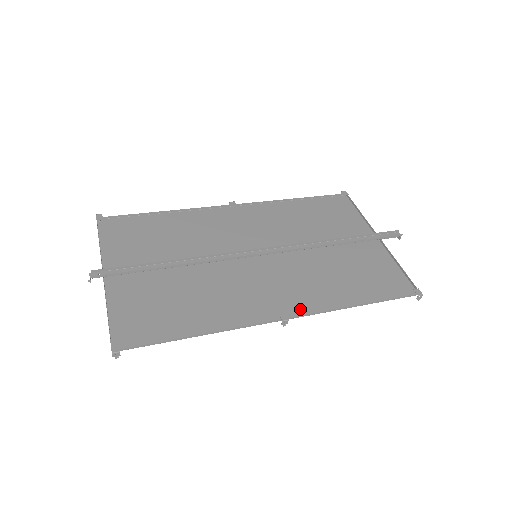
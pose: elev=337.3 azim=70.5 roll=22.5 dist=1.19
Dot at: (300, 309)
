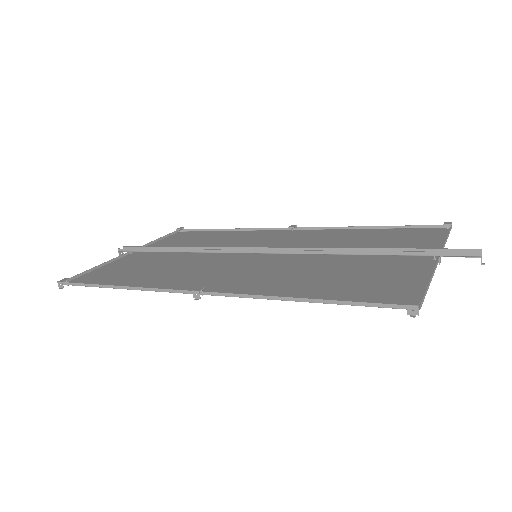
Dot at: (230, 291)
